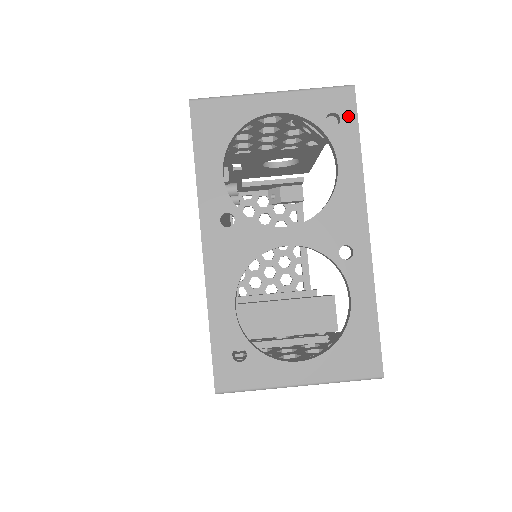
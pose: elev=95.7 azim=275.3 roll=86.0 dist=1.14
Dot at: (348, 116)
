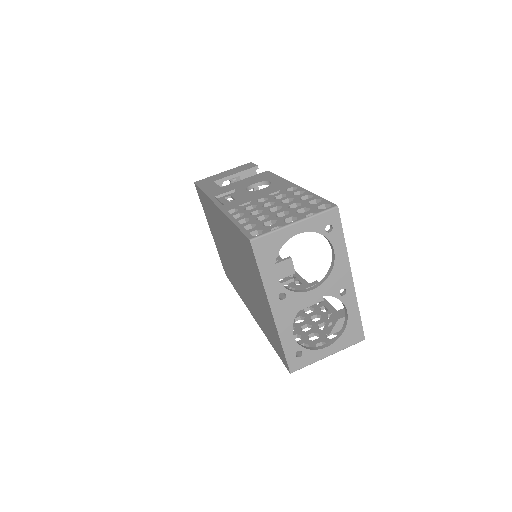
Dot at: (336, 224)
